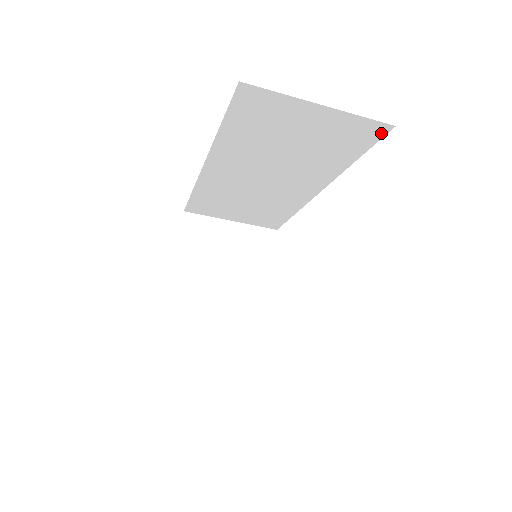
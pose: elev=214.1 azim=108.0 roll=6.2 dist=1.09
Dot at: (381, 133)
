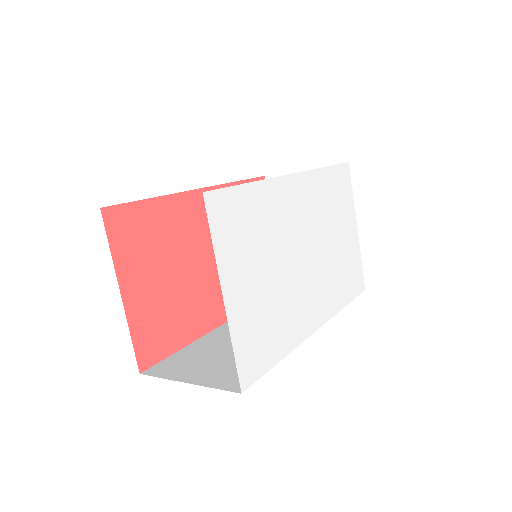
Dot at: occluded
